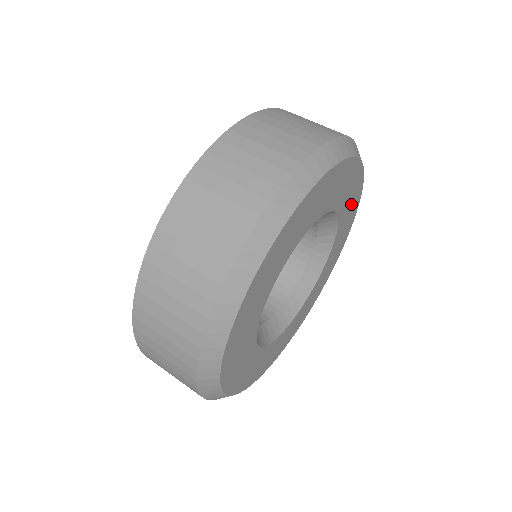
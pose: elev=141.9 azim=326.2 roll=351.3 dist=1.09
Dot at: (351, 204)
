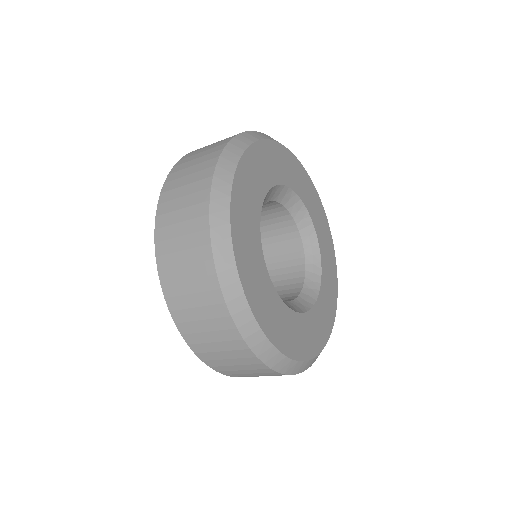
Dot at: (307, 189)
